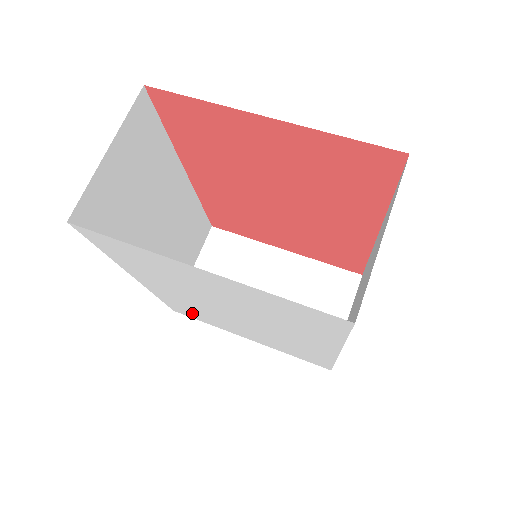
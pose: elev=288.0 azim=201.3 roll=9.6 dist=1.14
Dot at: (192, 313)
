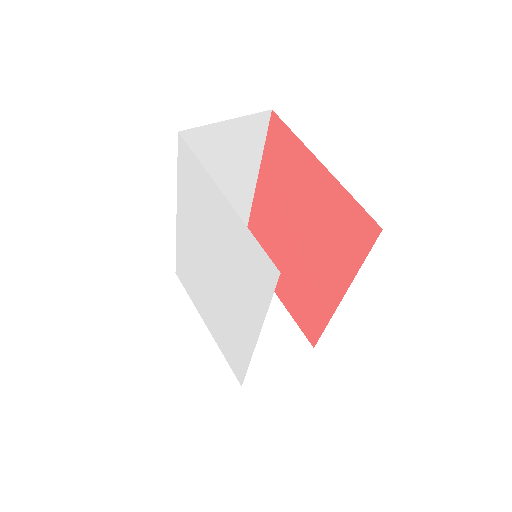
Dot at: (187, 275)
